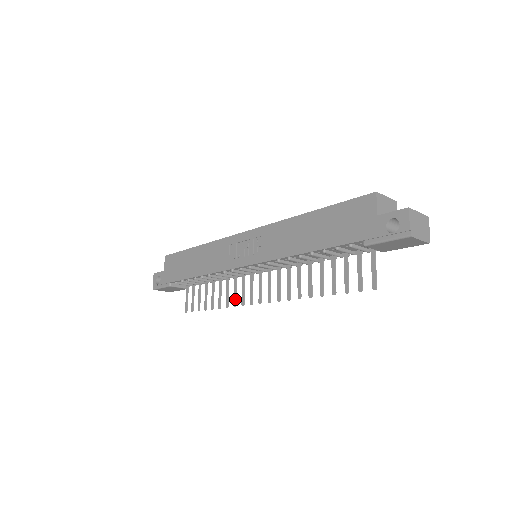
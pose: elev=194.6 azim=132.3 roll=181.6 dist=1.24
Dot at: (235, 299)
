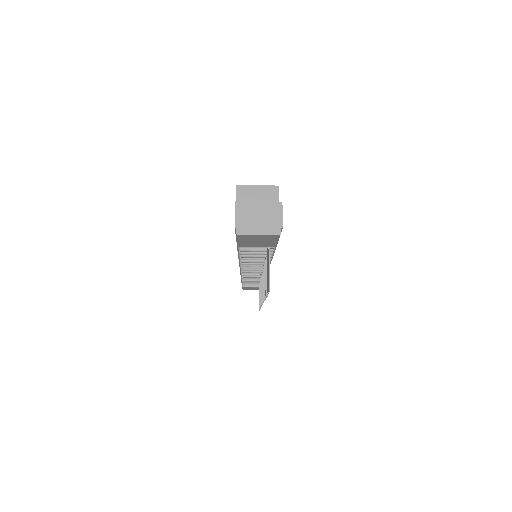
Dot at: occluded
